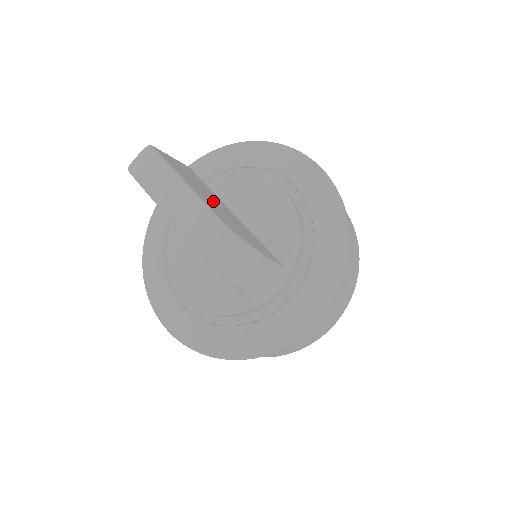
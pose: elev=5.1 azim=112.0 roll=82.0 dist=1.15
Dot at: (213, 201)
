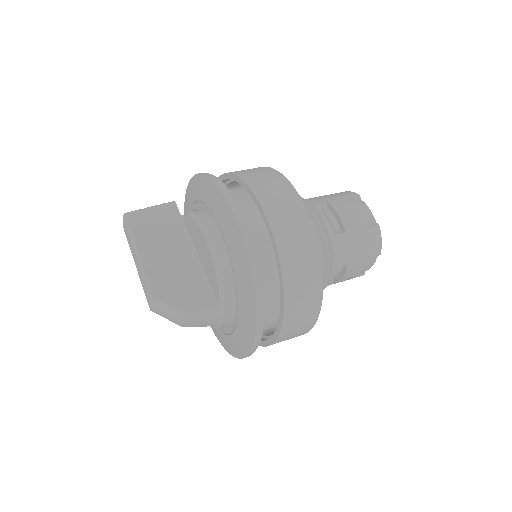
Dot at: (167, 255)
